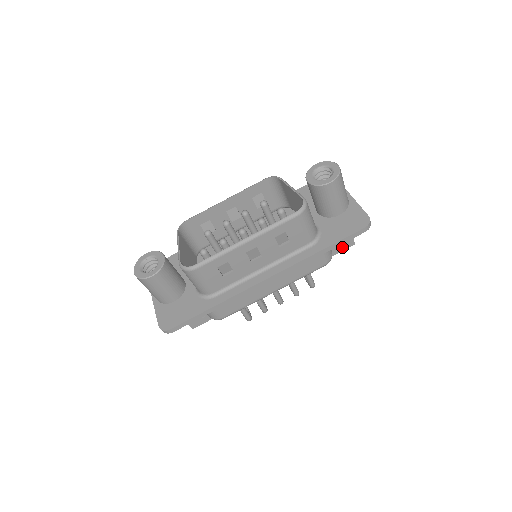
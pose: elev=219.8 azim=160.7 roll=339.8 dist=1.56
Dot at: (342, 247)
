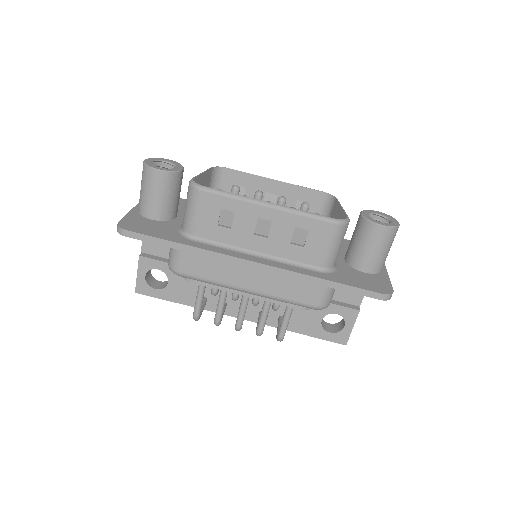
Dot at: (333, 336)
